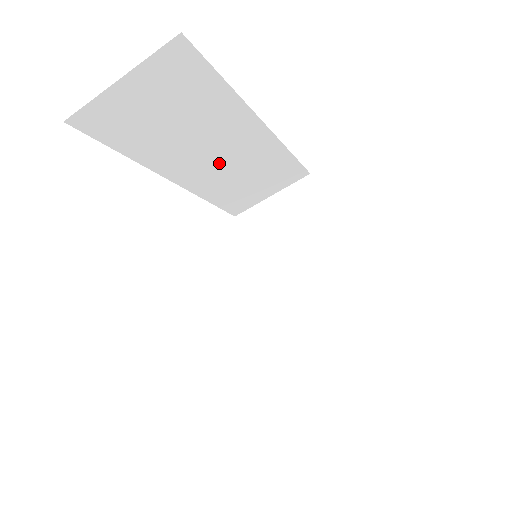
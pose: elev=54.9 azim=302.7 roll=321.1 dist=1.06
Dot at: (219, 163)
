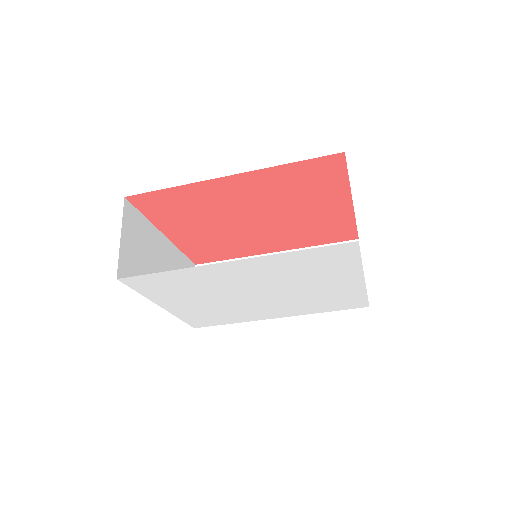
Dot at: occluded
